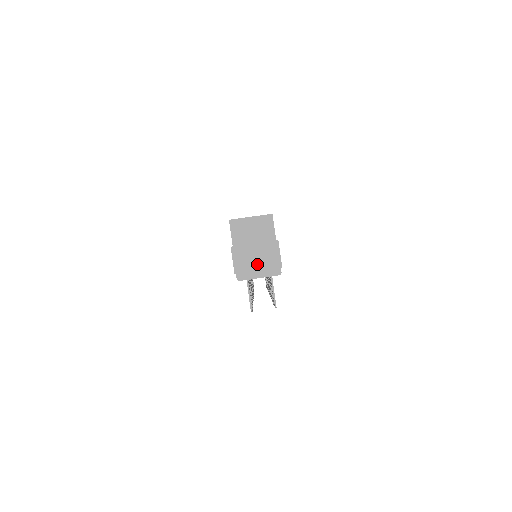
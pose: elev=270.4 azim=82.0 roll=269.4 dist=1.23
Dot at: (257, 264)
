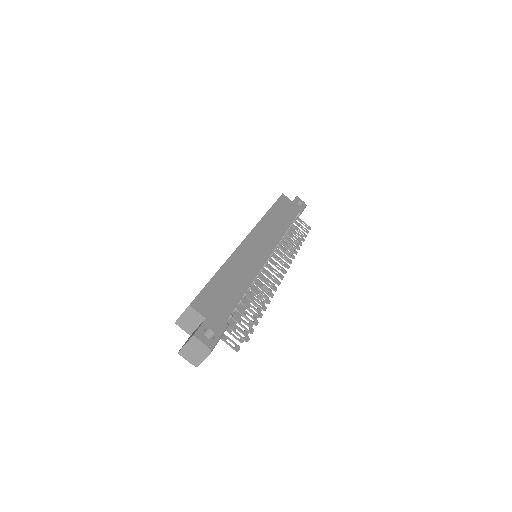
Dot at: (196, 354)
